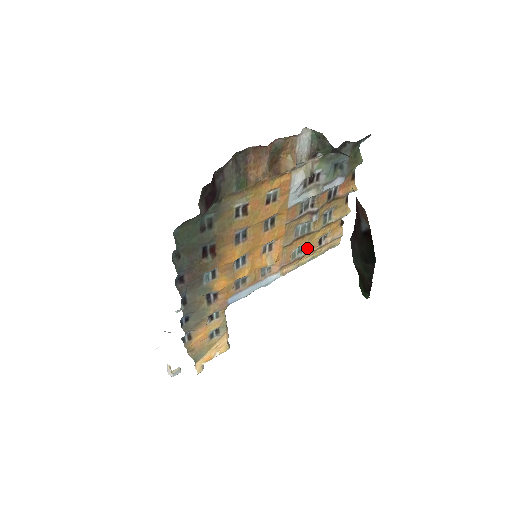
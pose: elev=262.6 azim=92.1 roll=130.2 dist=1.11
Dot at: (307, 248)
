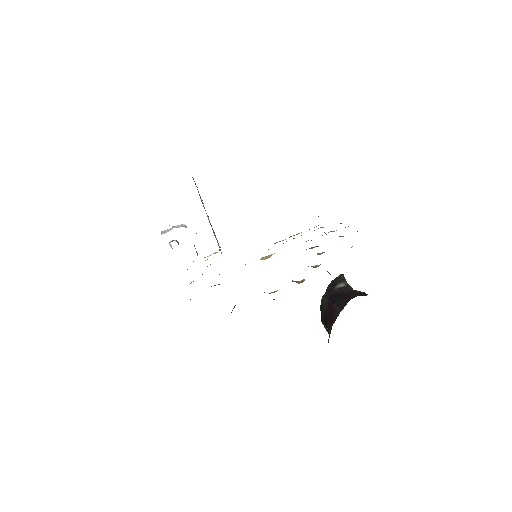
Dot at: occluded
